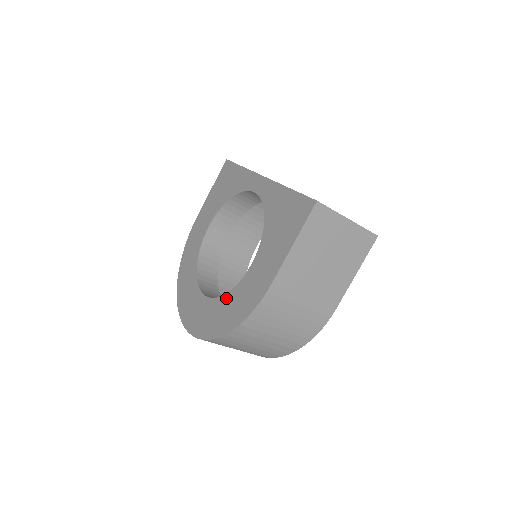
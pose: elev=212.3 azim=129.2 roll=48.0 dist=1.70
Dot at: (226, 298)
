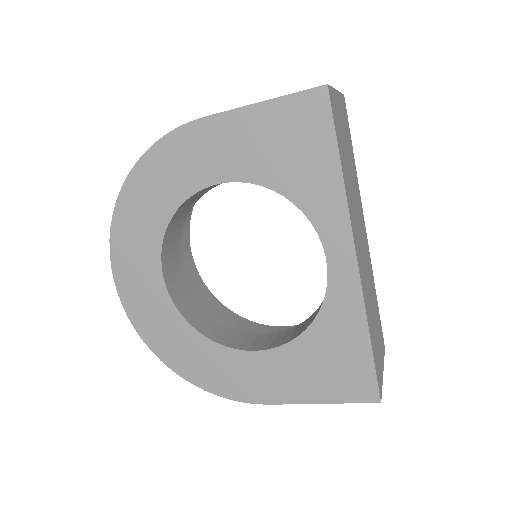
Dot at: (201, 341)
